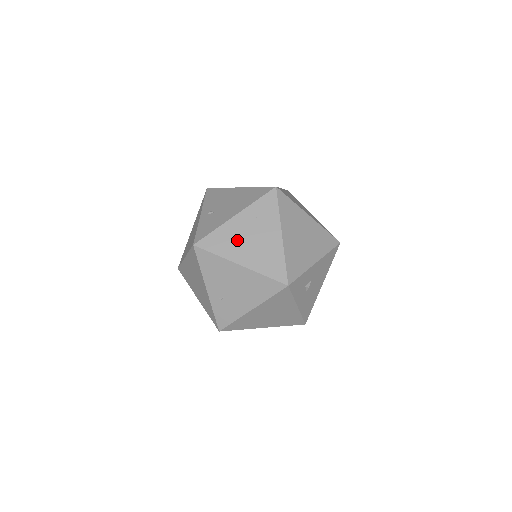
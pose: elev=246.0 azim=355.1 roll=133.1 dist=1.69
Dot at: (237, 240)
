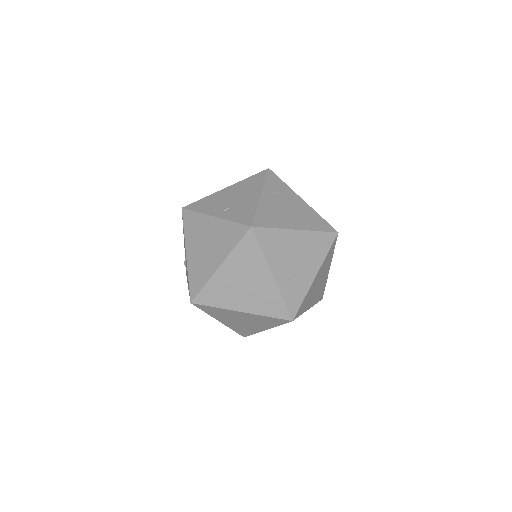
Dot at: (279, 212)
